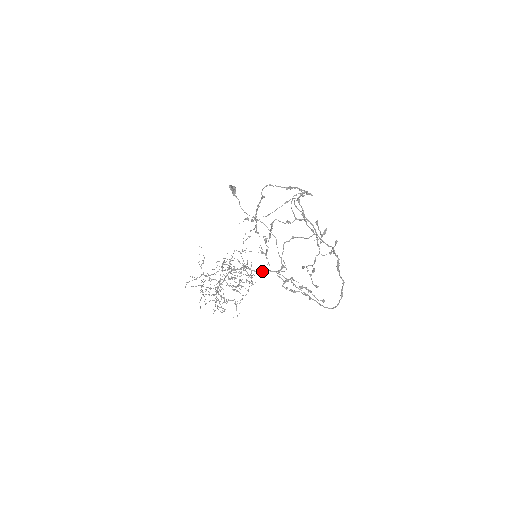
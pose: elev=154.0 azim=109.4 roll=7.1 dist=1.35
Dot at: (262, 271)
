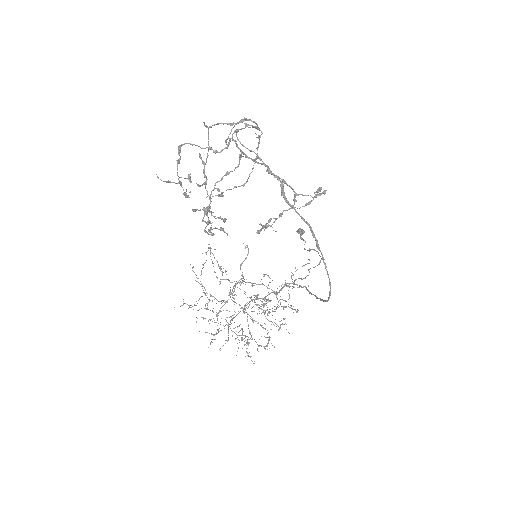
Dot at: (281, 288)
